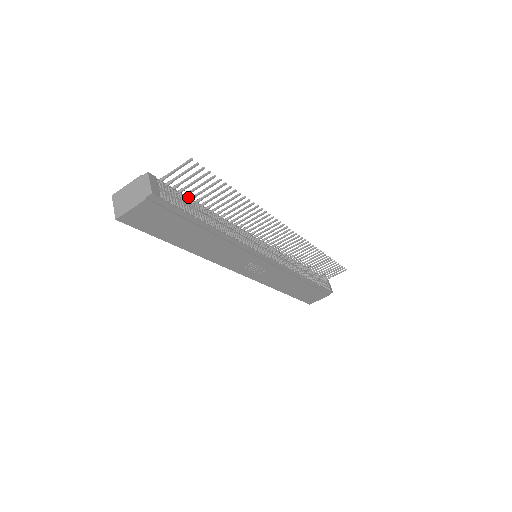
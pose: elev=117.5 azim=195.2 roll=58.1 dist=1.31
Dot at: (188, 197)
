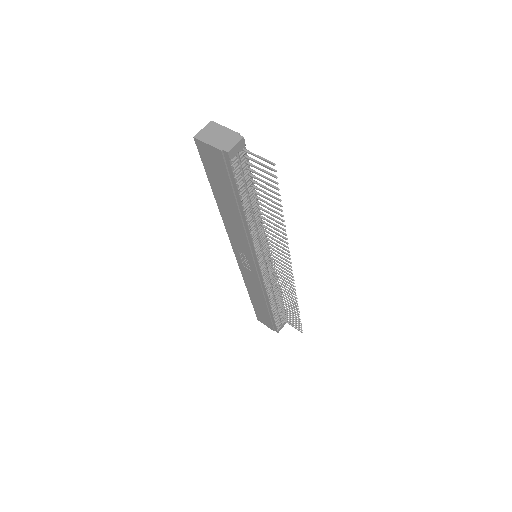
Dot at: occluded
